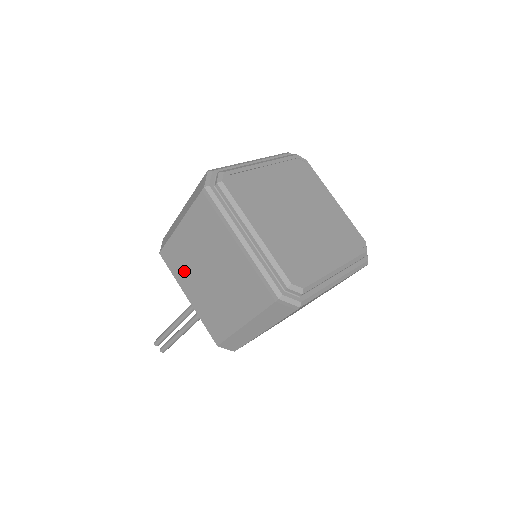
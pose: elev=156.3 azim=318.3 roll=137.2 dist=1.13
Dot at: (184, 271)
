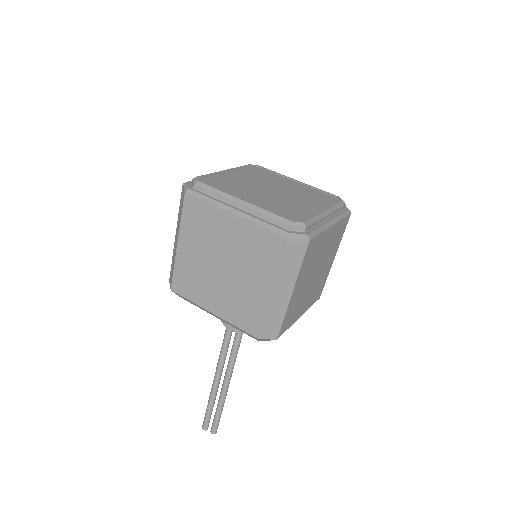
Dot at: (199, 287)
